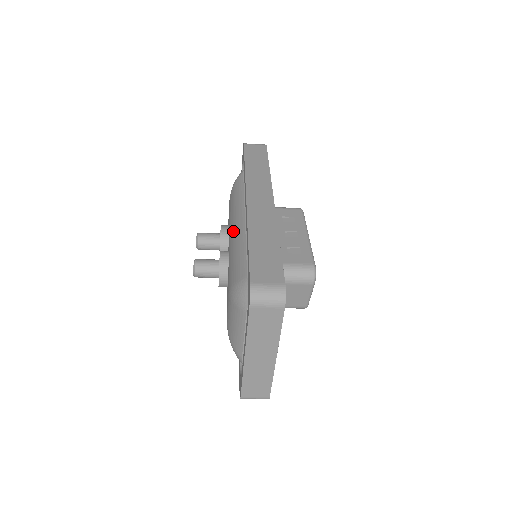
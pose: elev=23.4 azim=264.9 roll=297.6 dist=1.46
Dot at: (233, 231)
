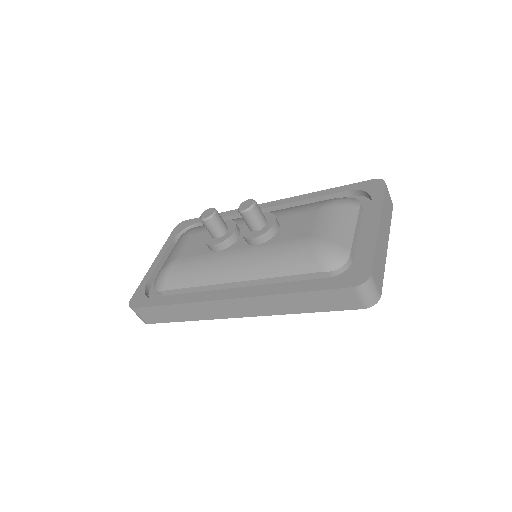
Dot at: occluded
